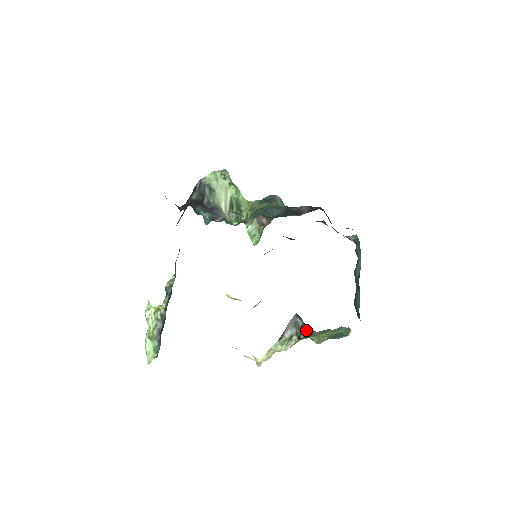
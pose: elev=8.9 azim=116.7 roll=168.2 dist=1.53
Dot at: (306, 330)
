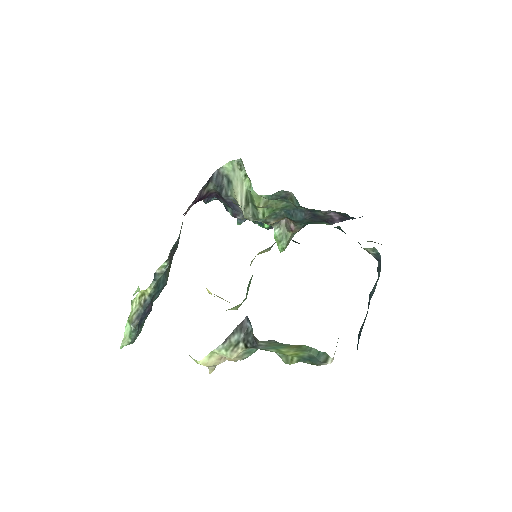
Dot at: (253, 338)
